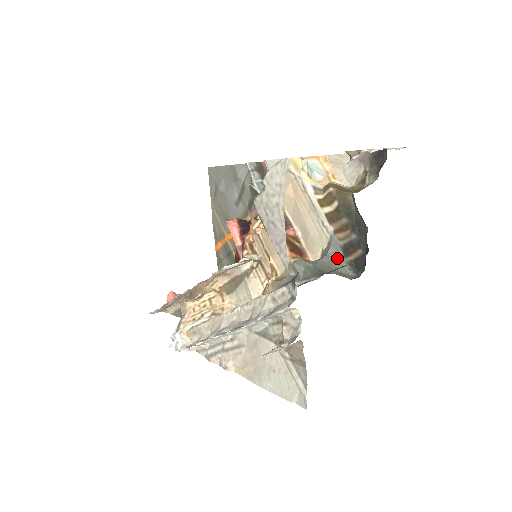
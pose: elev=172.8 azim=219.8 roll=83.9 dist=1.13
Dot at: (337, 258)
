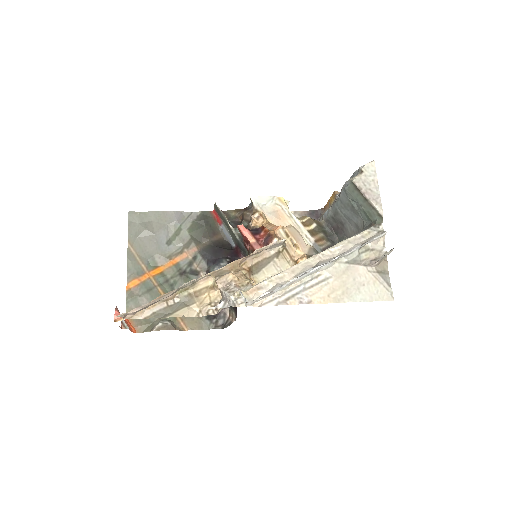
Dot at: occluded
